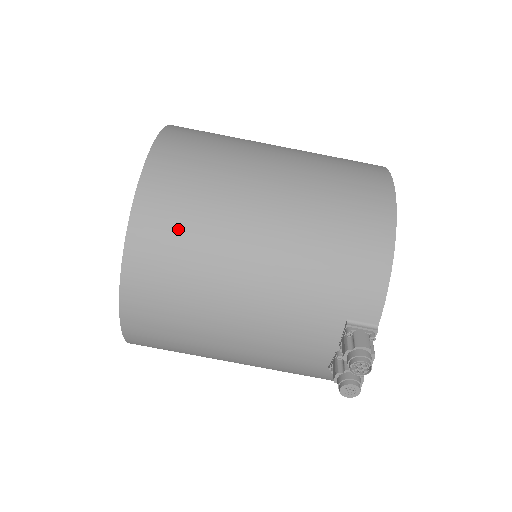
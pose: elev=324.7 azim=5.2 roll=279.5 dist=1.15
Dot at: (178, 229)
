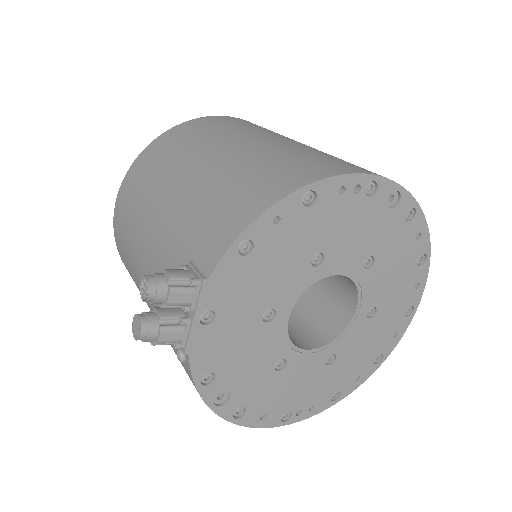
Dot at: (166, 150)
